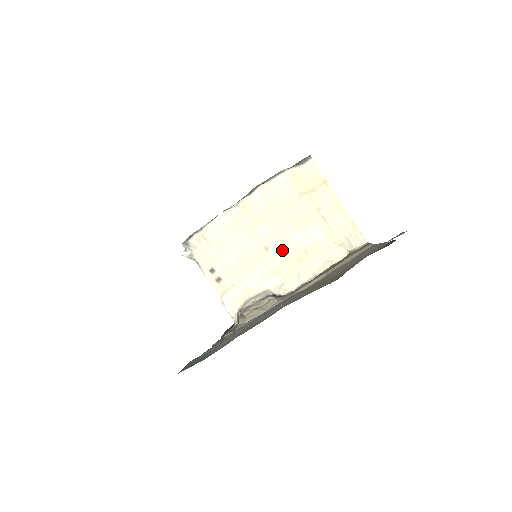
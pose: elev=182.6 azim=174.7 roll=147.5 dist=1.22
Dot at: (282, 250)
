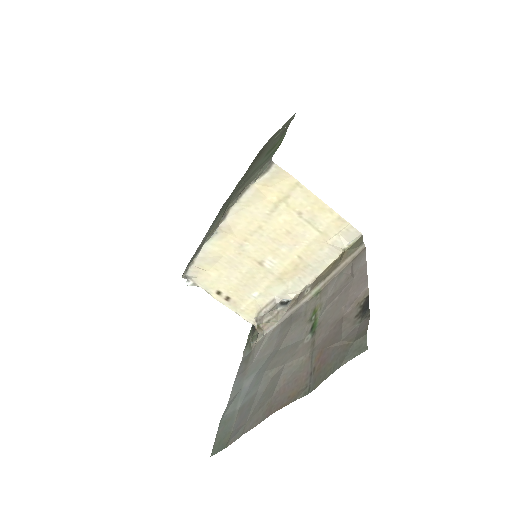
Dot at: (276, 261)
